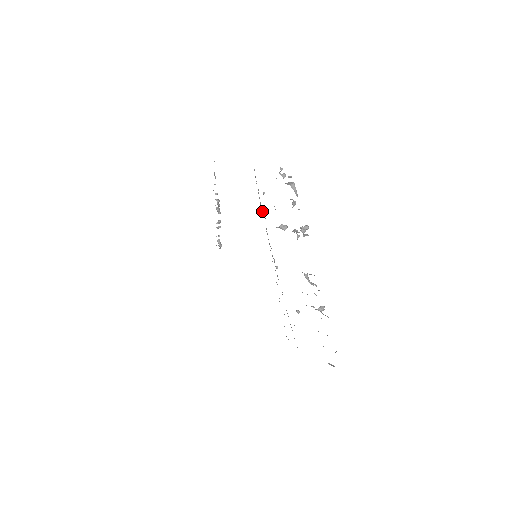
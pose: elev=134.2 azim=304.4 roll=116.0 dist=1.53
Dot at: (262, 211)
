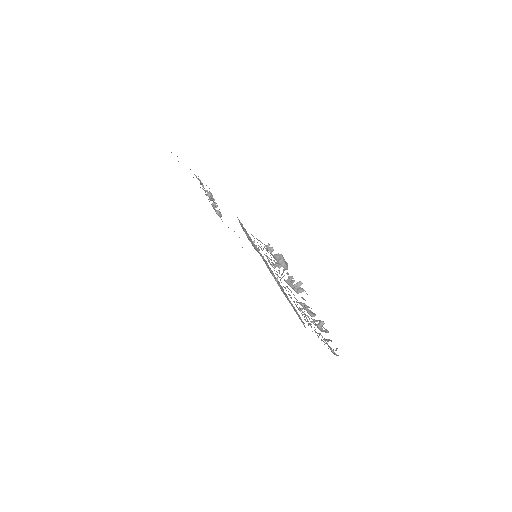
Dot at: (255, 246)
